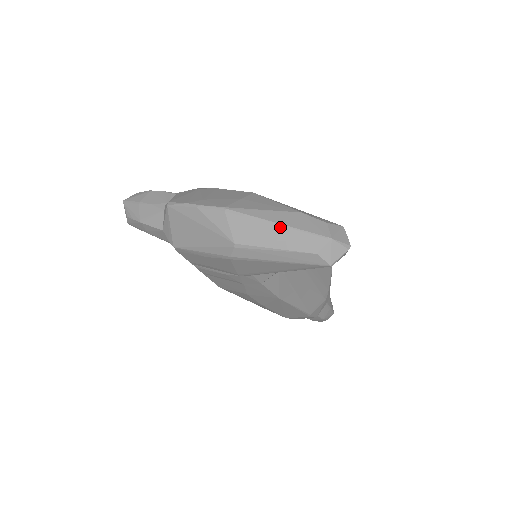
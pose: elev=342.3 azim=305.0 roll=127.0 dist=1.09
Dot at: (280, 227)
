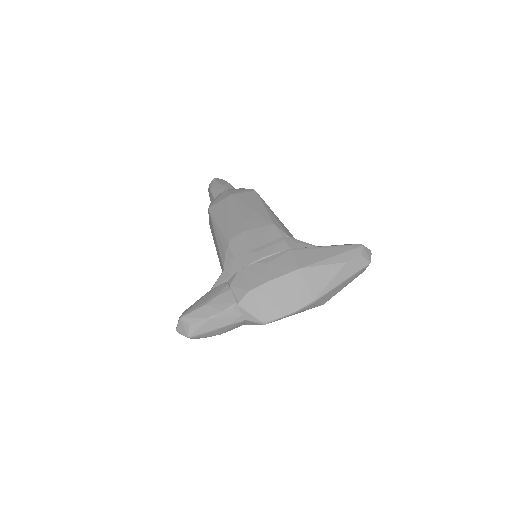
Dot at: (346, 281)
